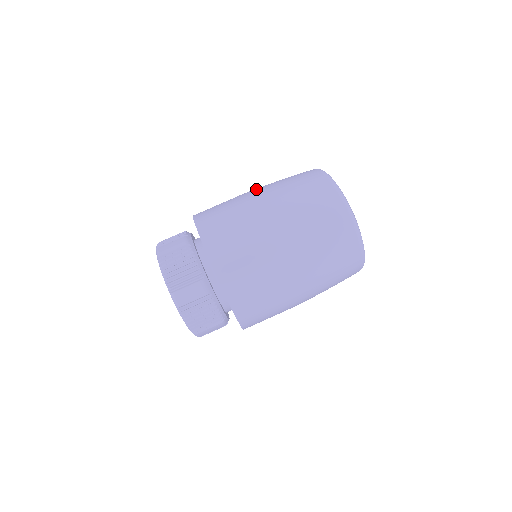
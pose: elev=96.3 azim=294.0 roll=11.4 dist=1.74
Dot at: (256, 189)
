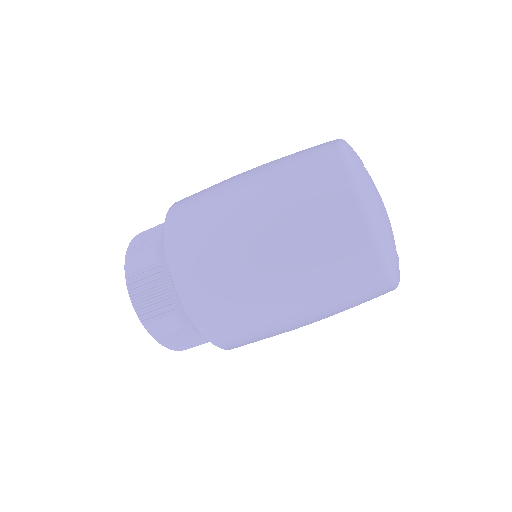
Dot at: (248, 180)
